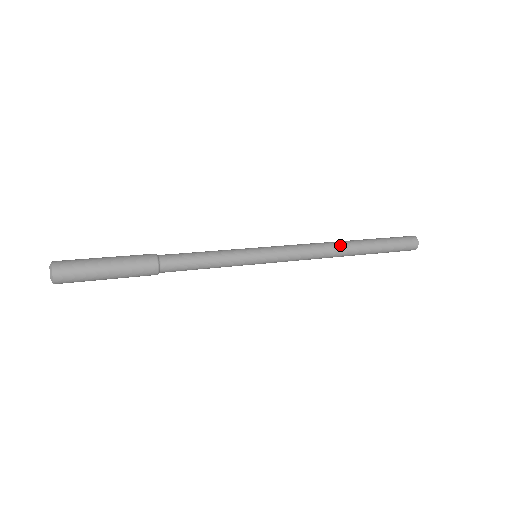
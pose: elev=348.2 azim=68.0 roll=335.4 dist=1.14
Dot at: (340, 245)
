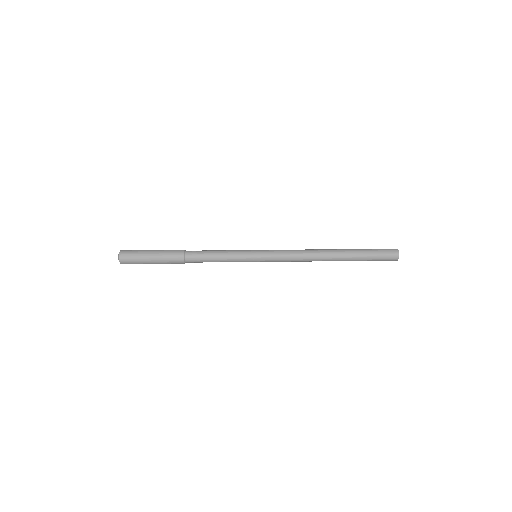
Dot at: (324, 256)
